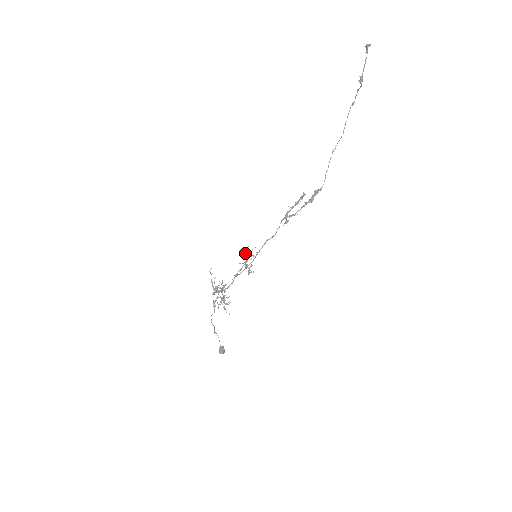
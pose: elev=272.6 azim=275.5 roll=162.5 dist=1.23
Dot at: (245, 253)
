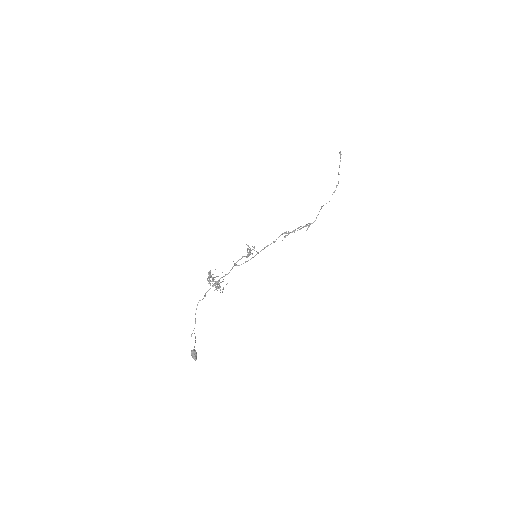
Dot at: (247, 254)
